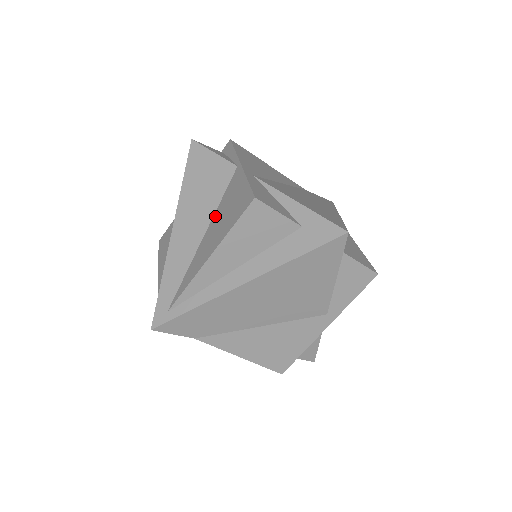
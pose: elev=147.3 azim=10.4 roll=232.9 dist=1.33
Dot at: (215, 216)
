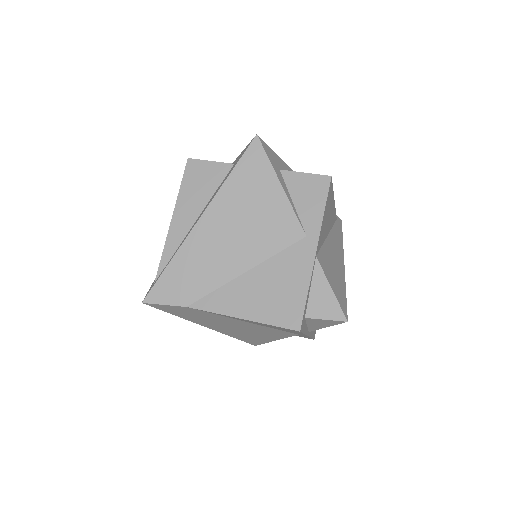
Dot at: occluded
